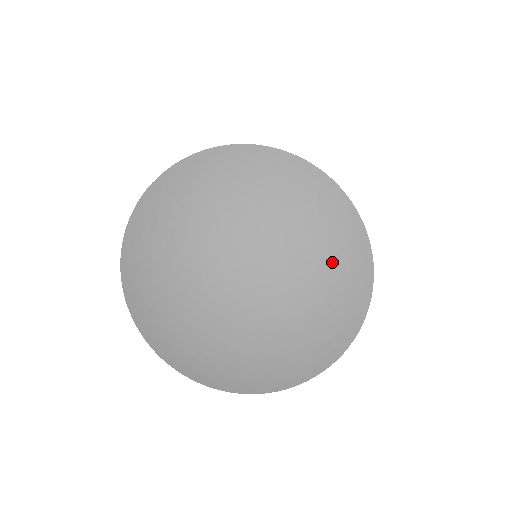
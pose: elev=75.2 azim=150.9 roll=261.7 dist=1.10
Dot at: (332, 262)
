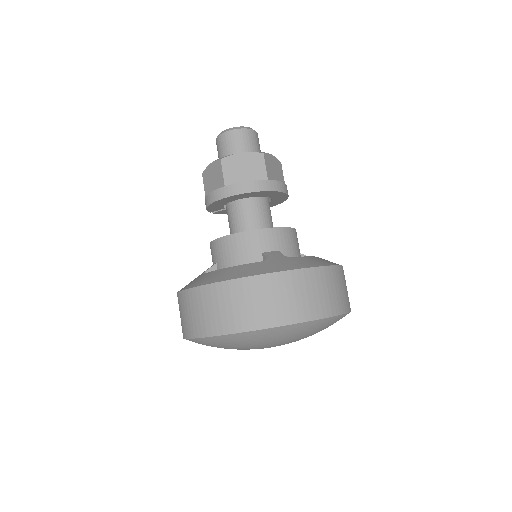
Dot at: occluded
